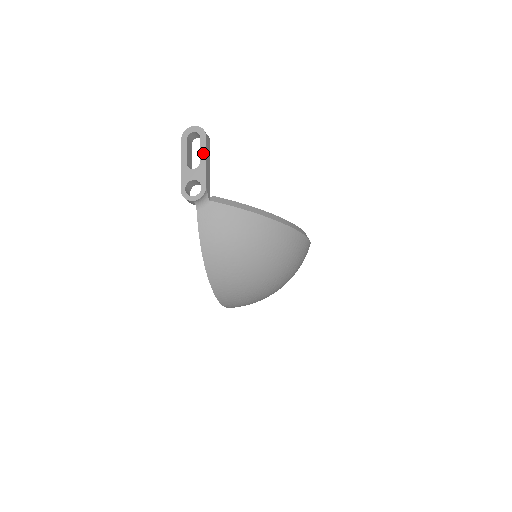
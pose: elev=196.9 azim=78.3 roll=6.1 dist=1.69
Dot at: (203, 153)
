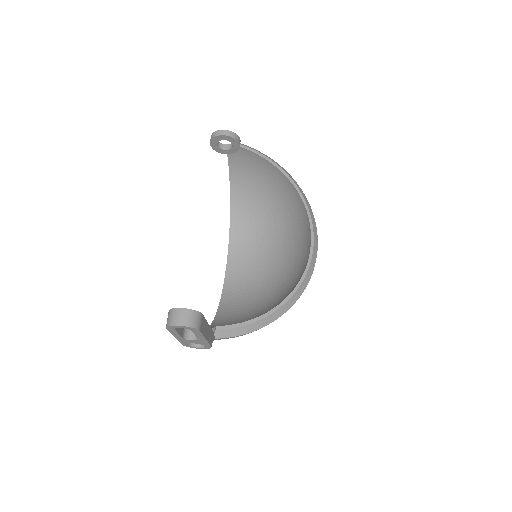
Dot at: (200, 337)
